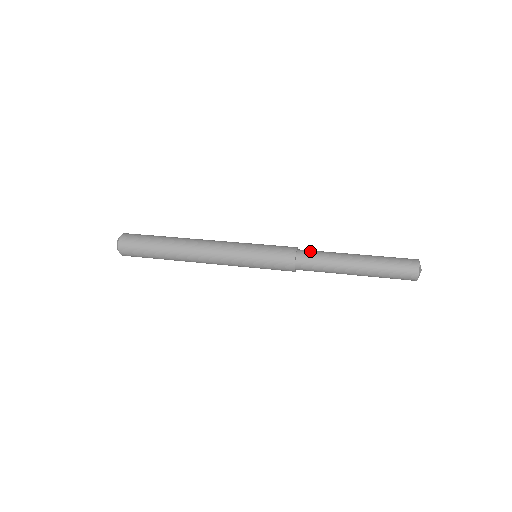
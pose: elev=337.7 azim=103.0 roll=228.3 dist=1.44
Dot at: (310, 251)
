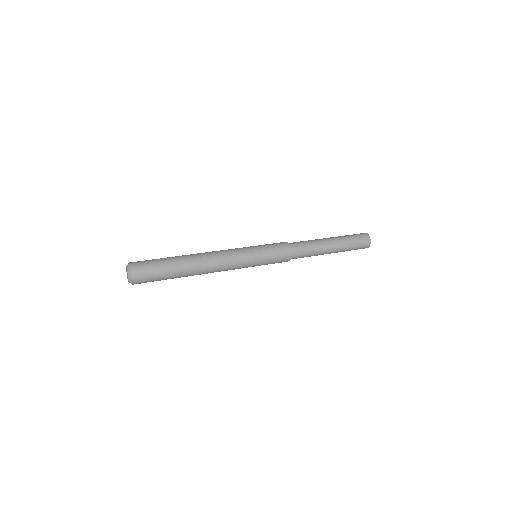
Dot at: (299, 246)
